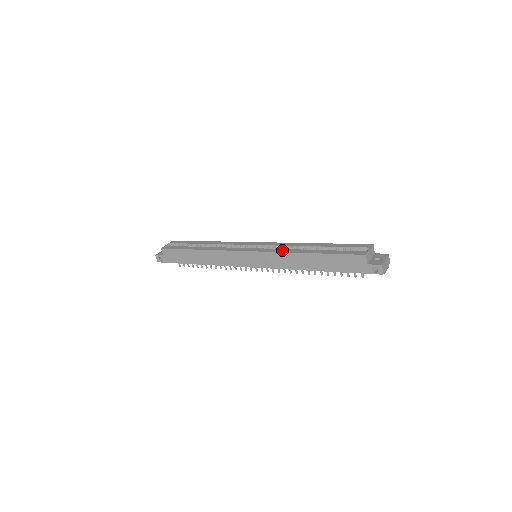
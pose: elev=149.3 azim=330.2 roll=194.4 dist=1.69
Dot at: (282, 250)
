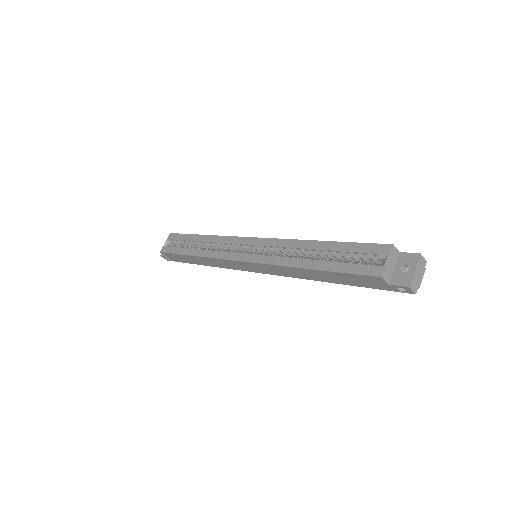
Dot at: (277, 260)
